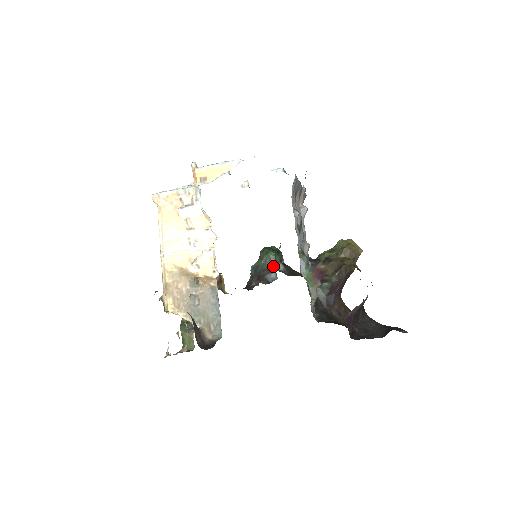
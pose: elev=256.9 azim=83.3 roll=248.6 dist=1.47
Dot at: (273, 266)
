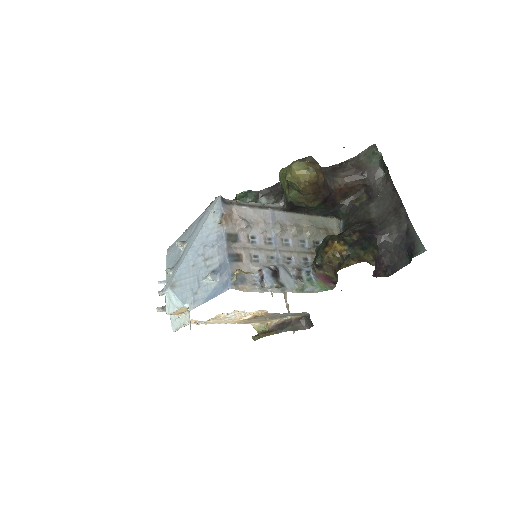
Dot at: occluded
